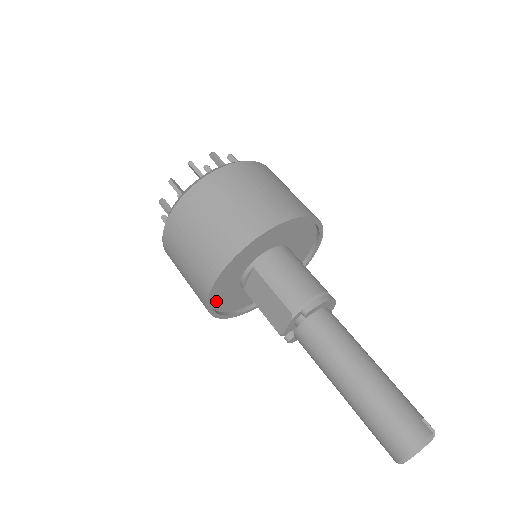
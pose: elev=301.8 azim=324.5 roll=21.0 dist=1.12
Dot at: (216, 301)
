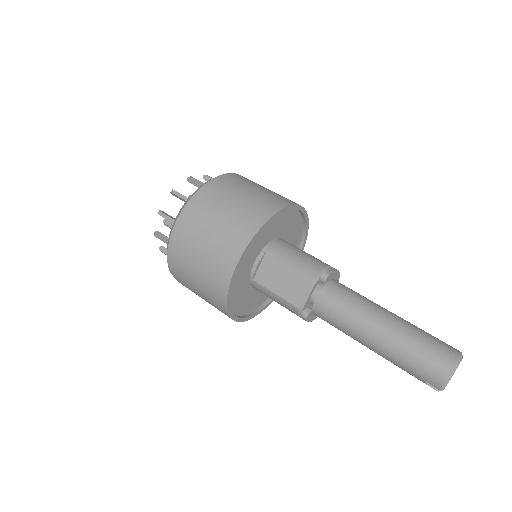
Dot at: occluded
